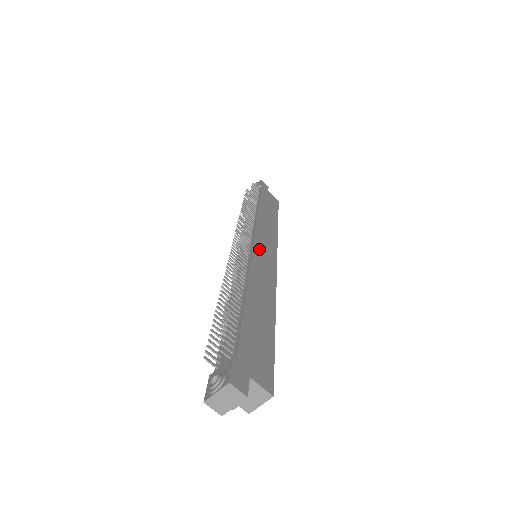
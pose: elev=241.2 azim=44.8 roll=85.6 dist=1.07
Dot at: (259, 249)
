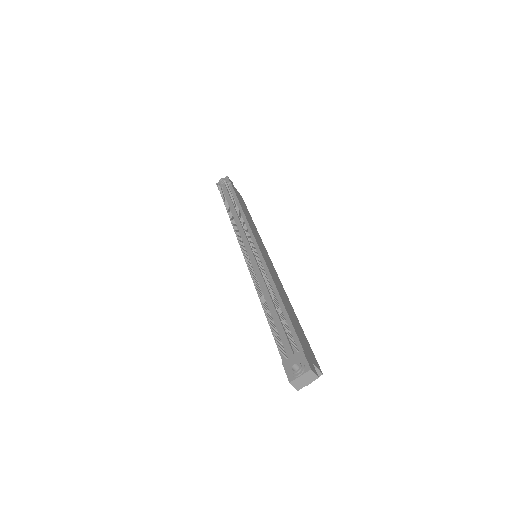
Dot at: (262, 252)
